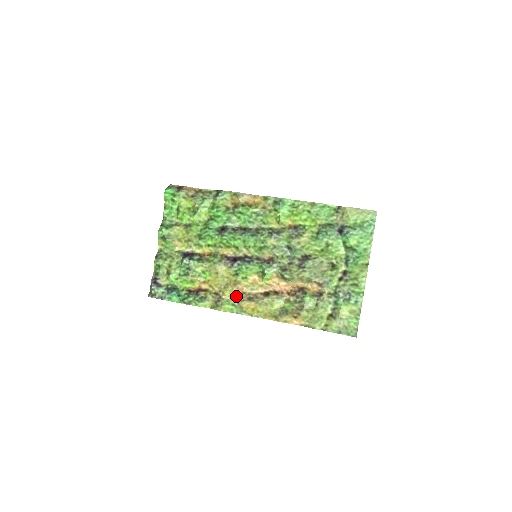
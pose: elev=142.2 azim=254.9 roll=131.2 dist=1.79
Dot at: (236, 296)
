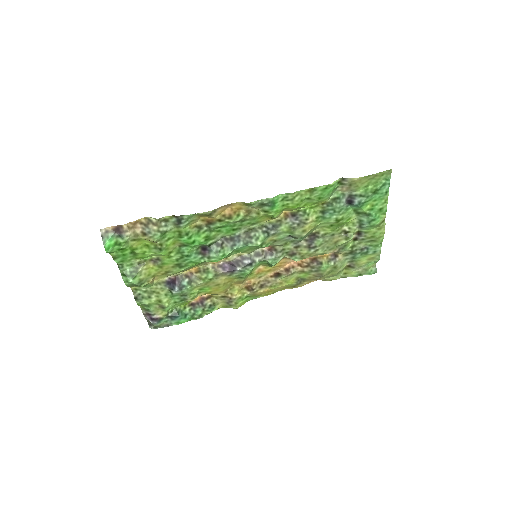
Dot at: (246, 290)
